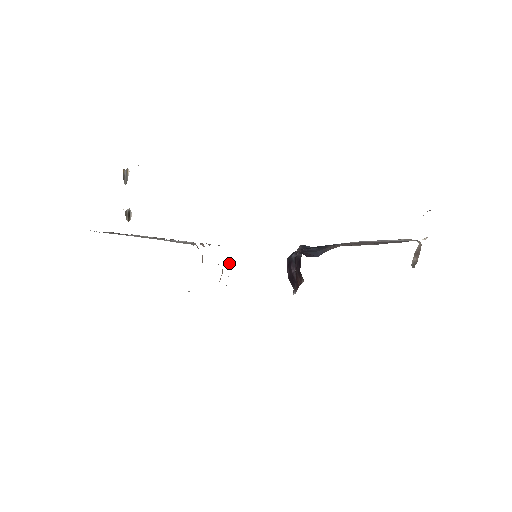
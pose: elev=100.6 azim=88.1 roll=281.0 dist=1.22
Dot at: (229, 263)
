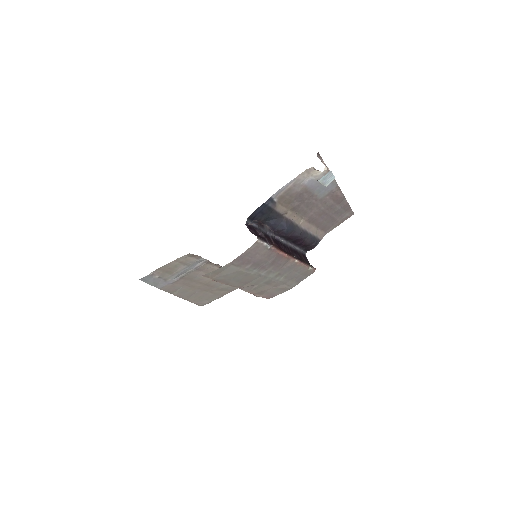
Dot at: occluded
